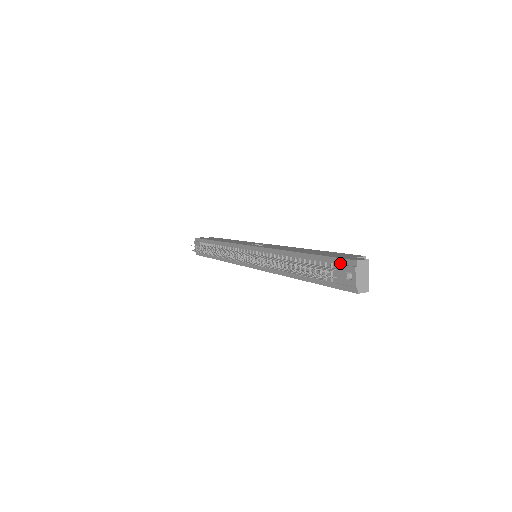
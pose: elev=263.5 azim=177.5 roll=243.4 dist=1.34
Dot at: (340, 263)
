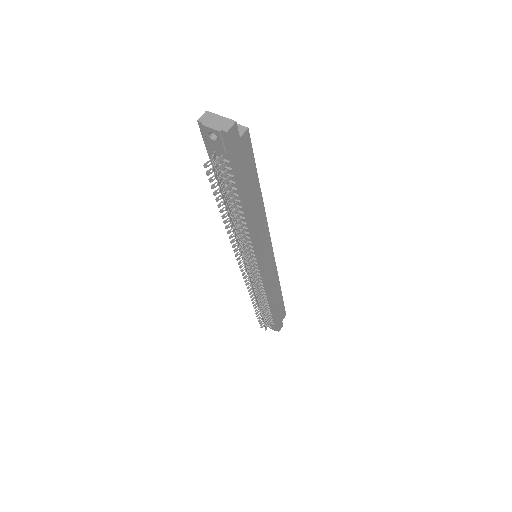
Dot at: (208, 144)
